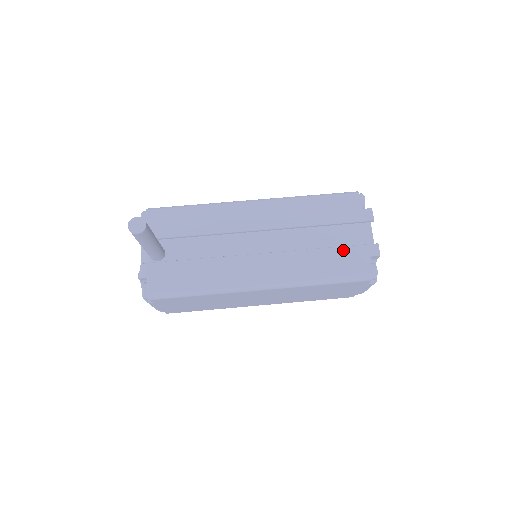
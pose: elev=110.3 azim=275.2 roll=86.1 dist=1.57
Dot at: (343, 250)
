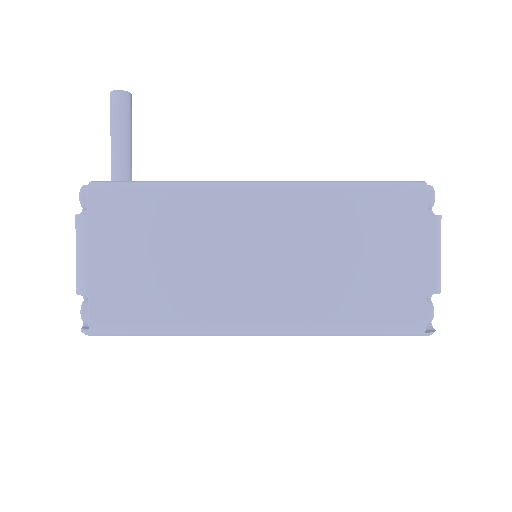
Dot at: occluded
